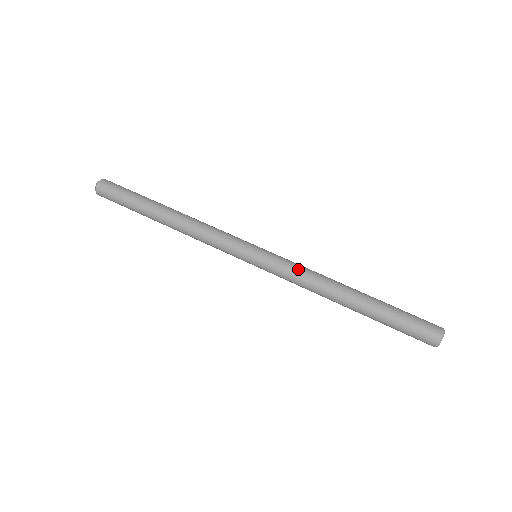
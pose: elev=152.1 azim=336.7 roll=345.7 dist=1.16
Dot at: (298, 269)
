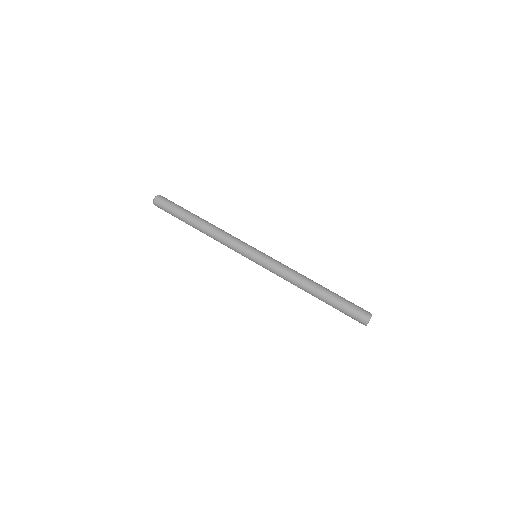
Dot at: (281, 268)
